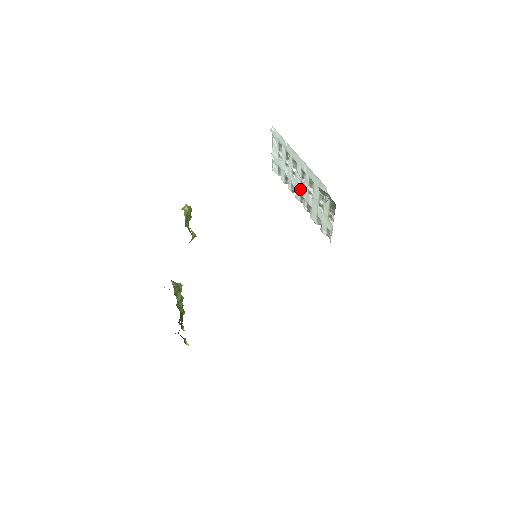
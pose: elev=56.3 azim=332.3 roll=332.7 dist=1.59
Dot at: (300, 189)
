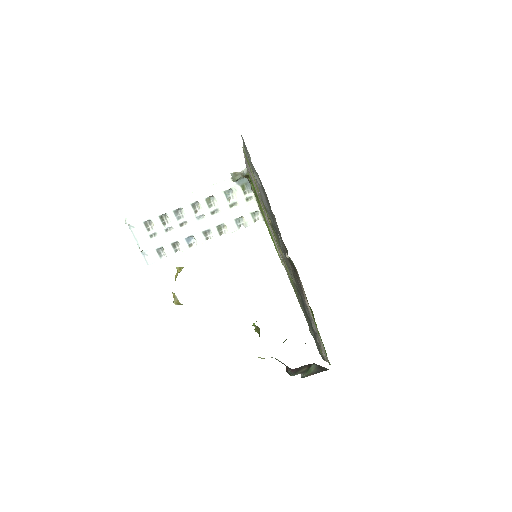
Dot at: (200, 226)
